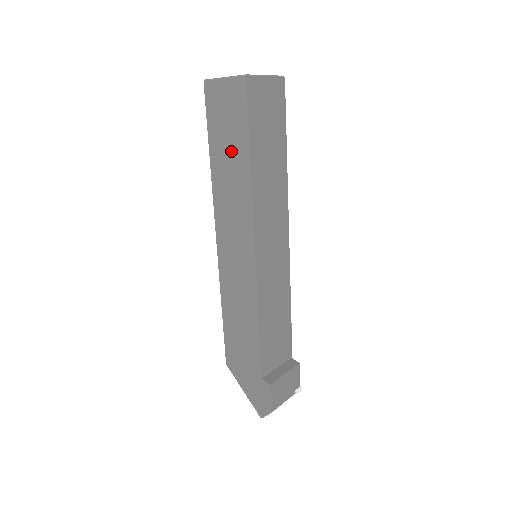
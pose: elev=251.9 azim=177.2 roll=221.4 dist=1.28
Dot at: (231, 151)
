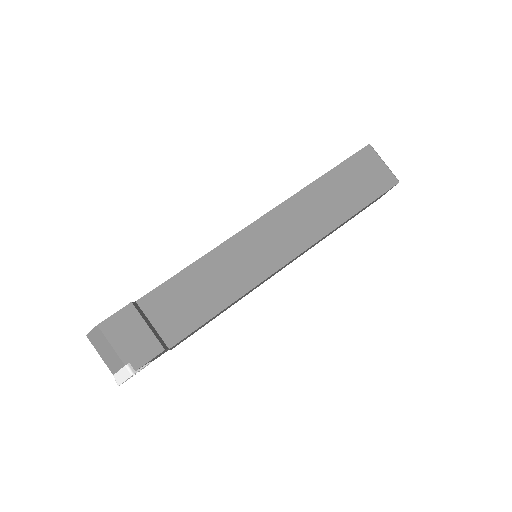
Dot at: occluded
